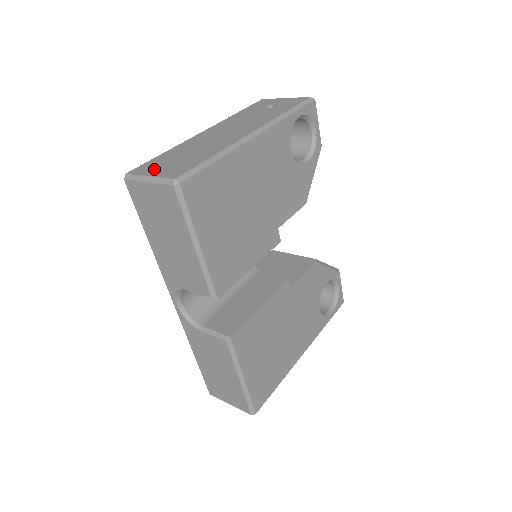
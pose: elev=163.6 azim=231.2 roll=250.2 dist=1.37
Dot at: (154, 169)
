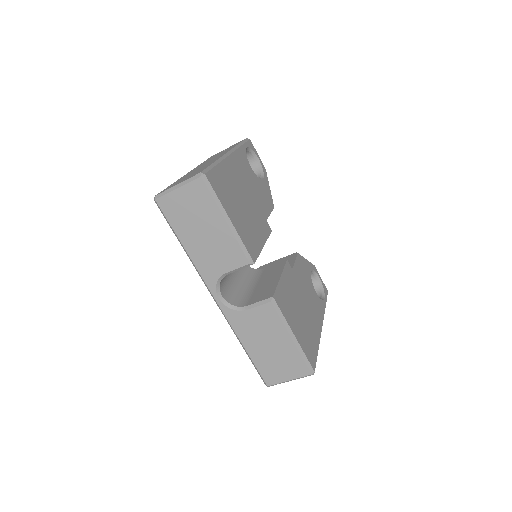
Dot at: occluded
